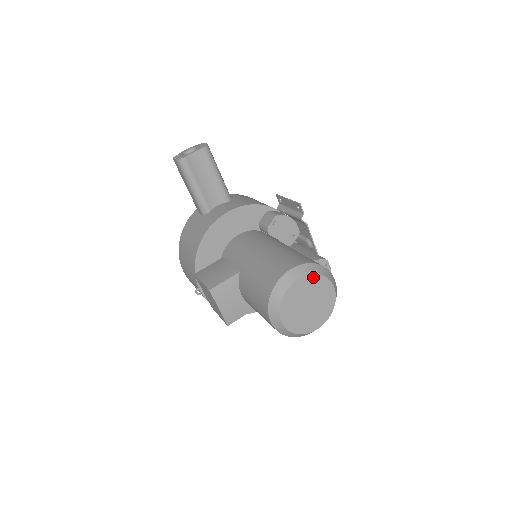
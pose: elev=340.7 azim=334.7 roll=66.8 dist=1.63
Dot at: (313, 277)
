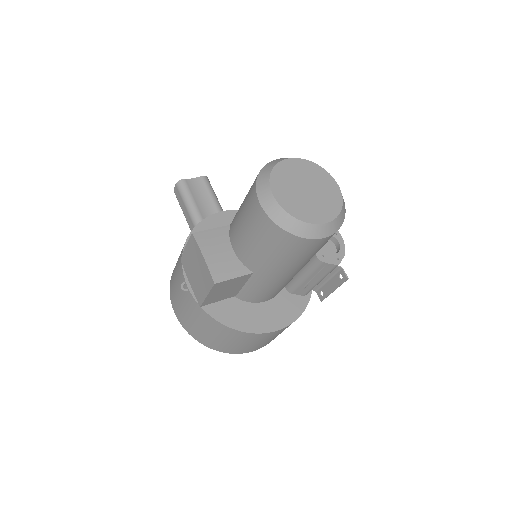
Dot at: (308, 163)
